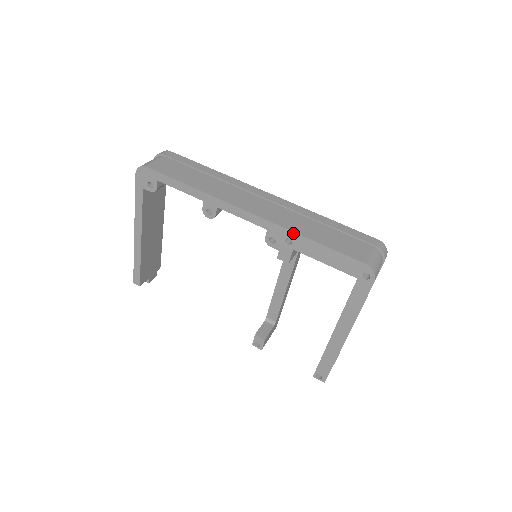
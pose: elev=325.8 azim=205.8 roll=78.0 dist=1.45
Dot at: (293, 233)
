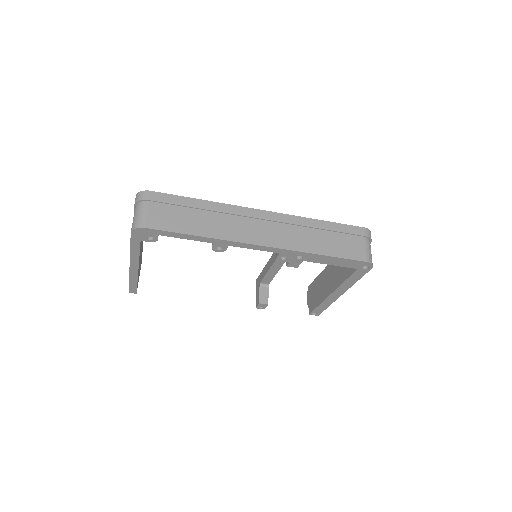
Dot at: (305, 253)
